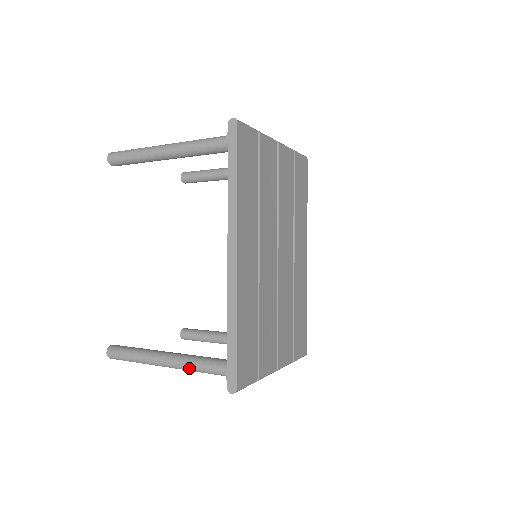
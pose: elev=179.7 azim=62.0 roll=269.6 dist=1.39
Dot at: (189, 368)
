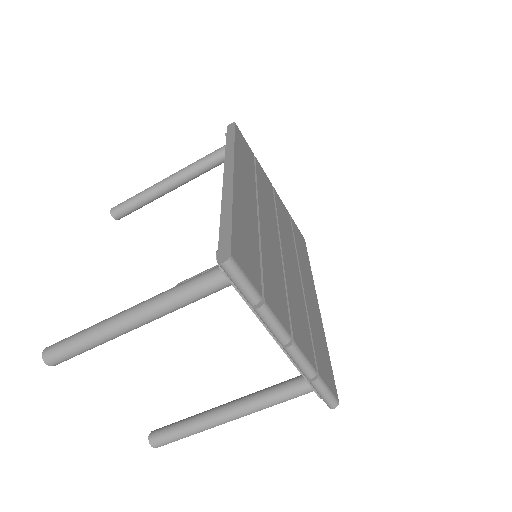
Dot at: (163, 298)
